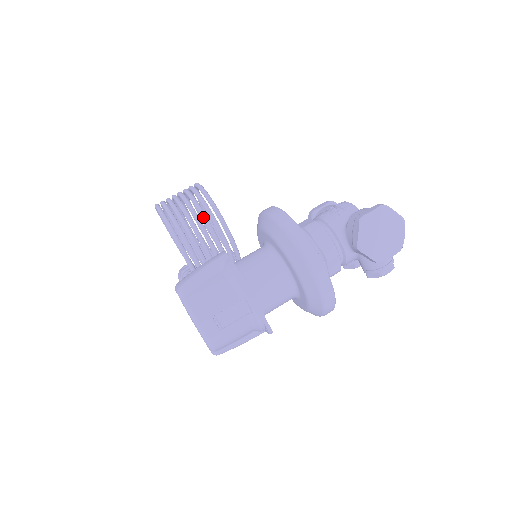
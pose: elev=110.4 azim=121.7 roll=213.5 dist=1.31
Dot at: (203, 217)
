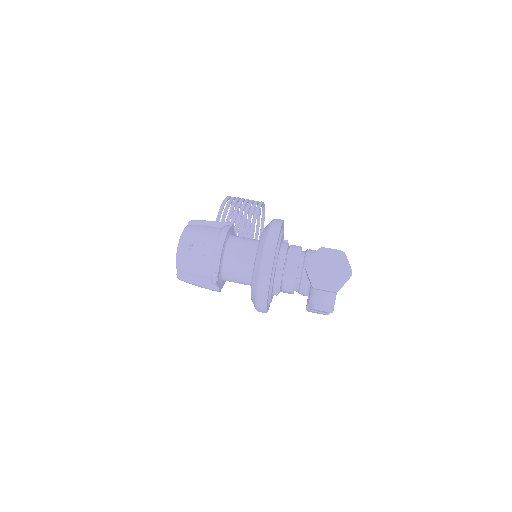
Dot at: (245, 211)
